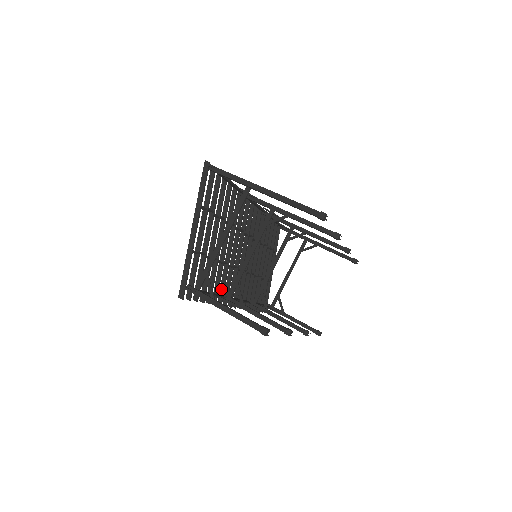
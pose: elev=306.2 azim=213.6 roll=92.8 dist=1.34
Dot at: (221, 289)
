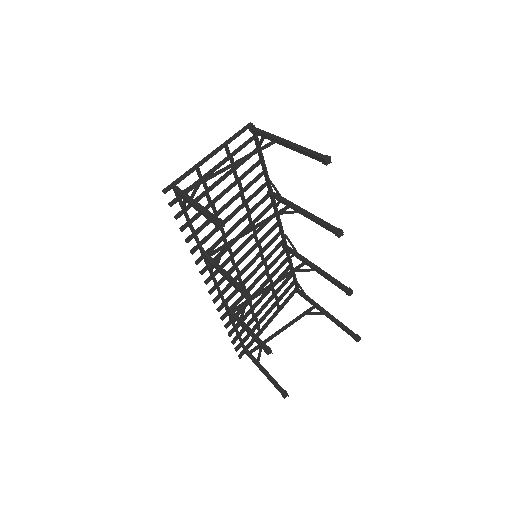
Dot at: (206, 252)
